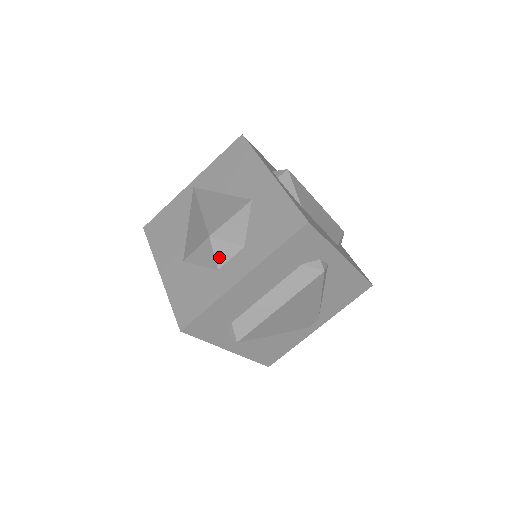
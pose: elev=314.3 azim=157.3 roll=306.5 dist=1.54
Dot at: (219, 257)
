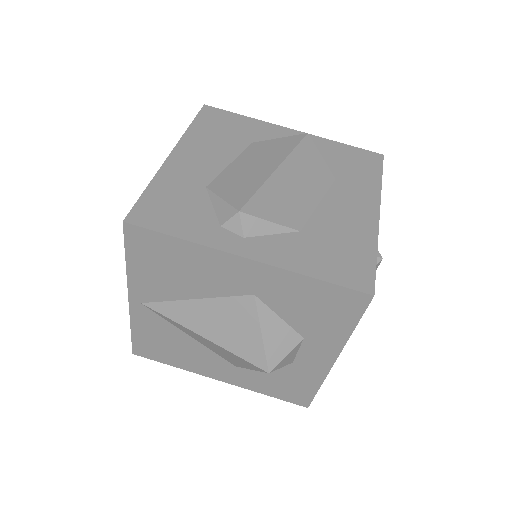
Dot at: (287, 362)
